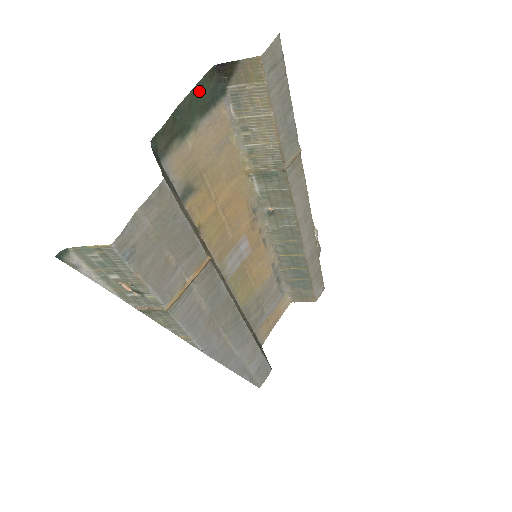
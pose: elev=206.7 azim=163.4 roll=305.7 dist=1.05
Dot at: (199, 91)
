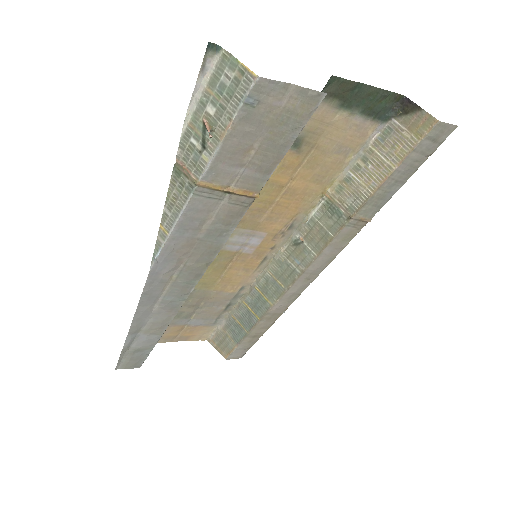
Dot at: (381, 96)
